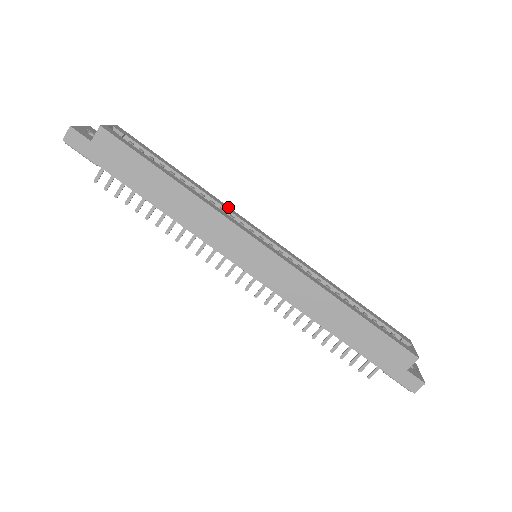
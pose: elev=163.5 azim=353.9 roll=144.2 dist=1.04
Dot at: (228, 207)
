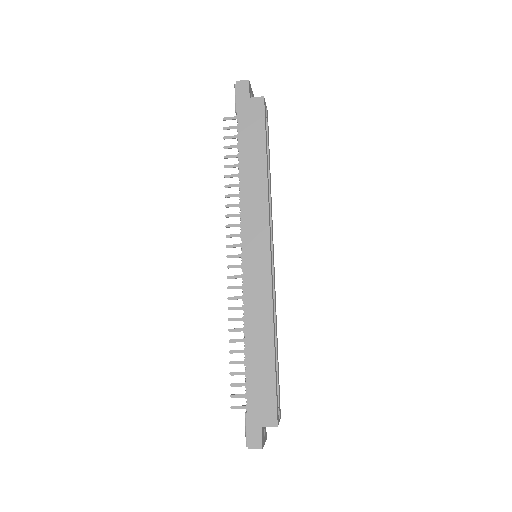
Dot at: occluded
